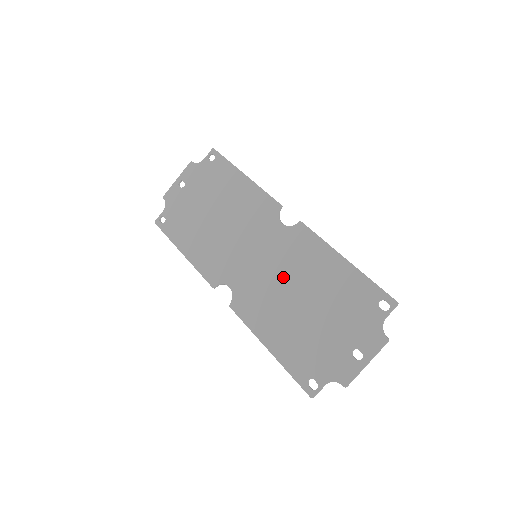
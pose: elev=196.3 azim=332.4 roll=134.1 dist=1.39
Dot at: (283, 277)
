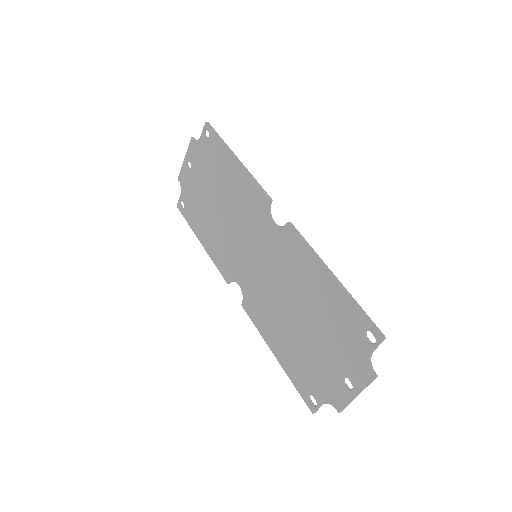
Dot at: (279, 285)
